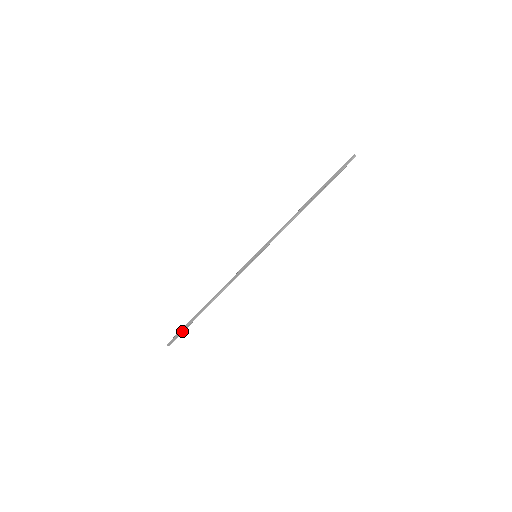
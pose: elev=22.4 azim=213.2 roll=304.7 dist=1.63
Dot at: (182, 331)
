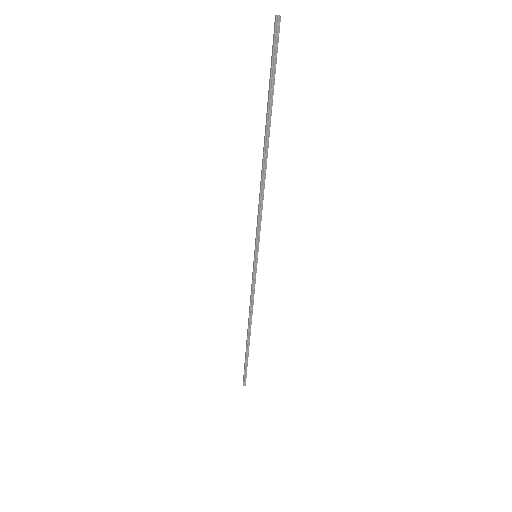
Dot at: (245, 367)
